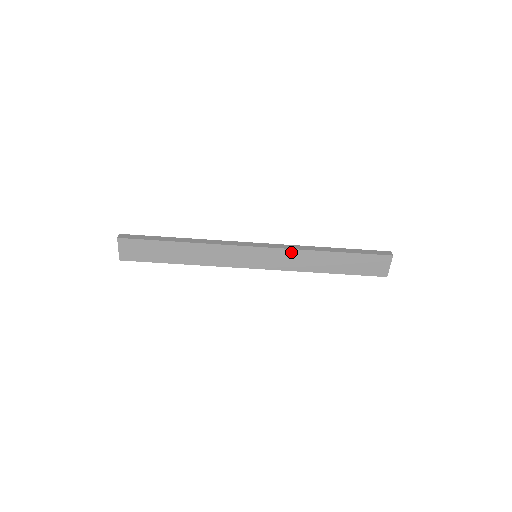
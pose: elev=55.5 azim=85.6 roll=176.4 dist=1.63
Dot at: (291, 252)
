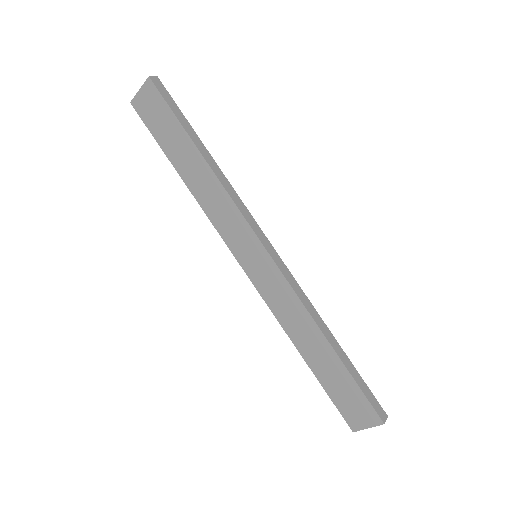
Dot at: (292, 295)
